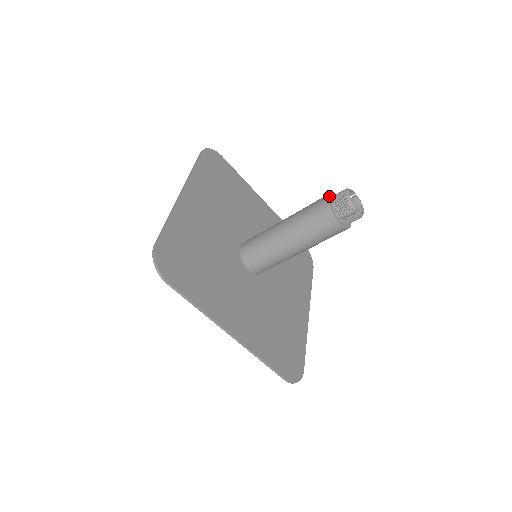
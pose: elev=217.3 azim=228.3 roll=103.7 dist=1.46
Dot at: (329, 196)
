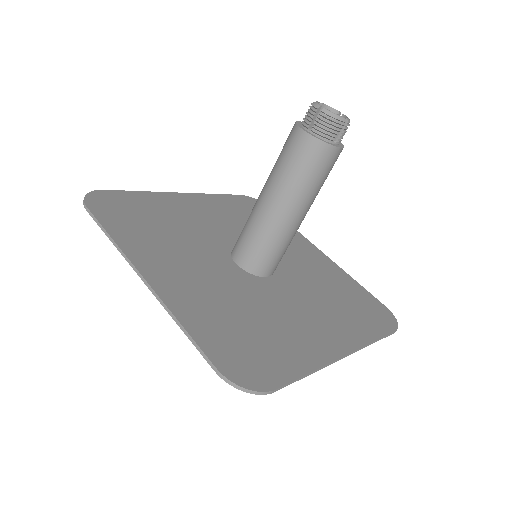
Dot at: (303, 129)
